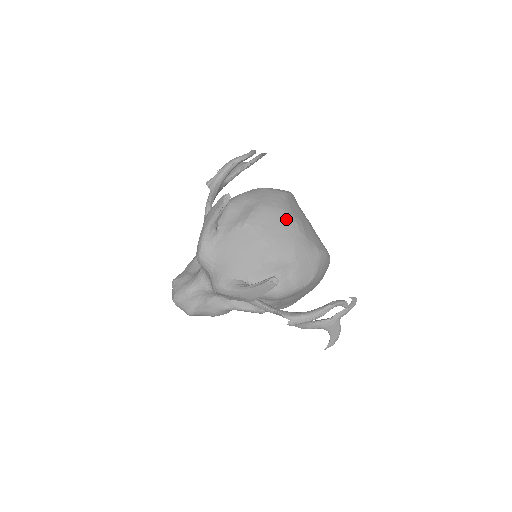
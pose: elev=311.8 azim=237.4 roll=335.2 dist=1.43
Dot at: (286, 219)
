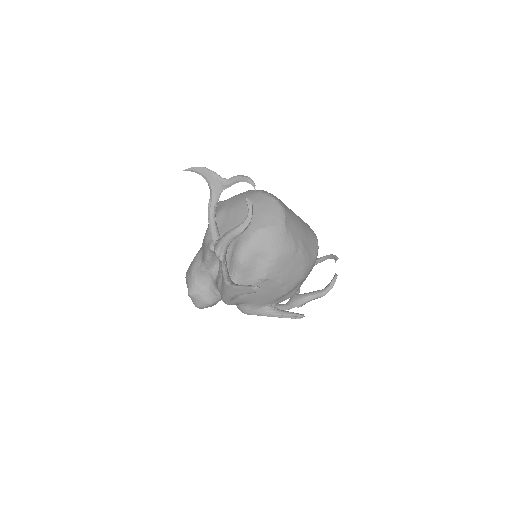
Dot at: (295, 257)
